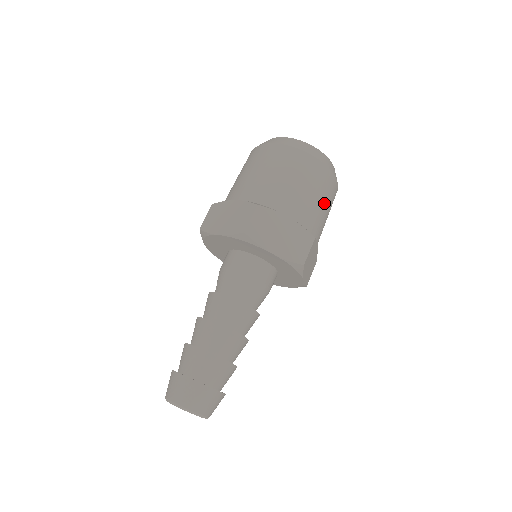
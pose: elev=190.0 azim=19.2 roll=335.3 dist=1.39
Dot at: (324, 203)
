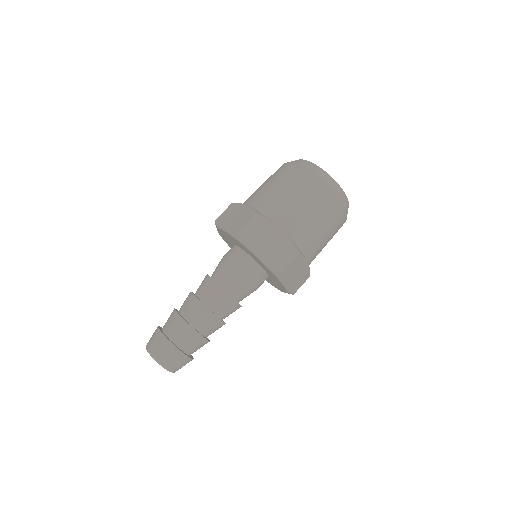
Dot at: (323, 226)
